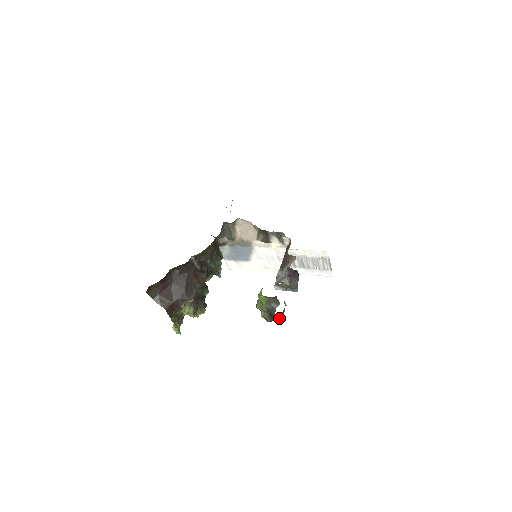
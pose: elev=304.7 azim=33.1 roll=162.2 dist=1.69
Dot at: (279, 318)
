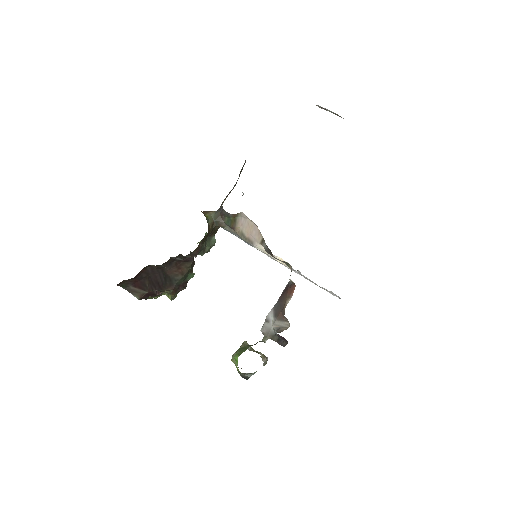
Dot at: occluded
